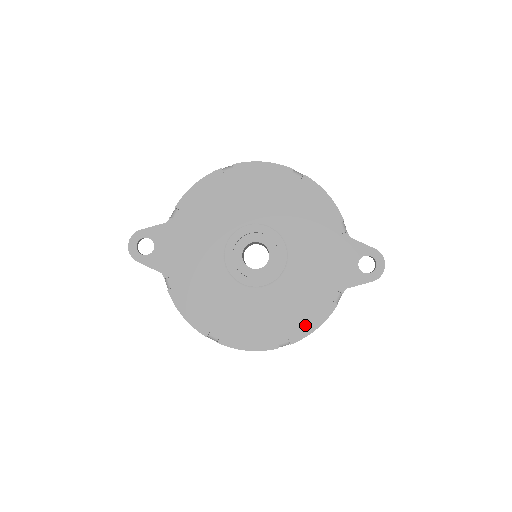
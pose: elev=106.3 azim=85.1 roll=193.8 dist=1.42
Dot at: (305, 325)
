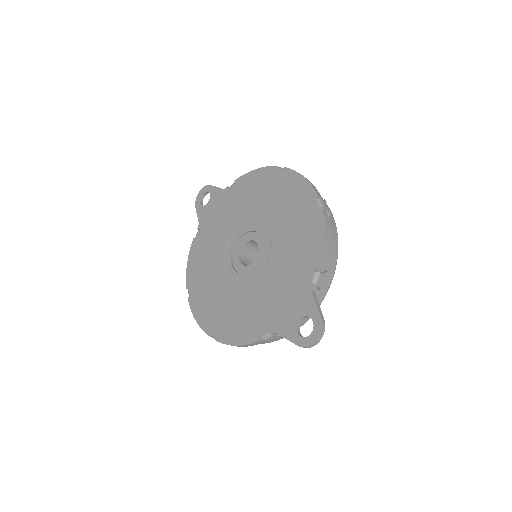
Dot at: (233, 335)
